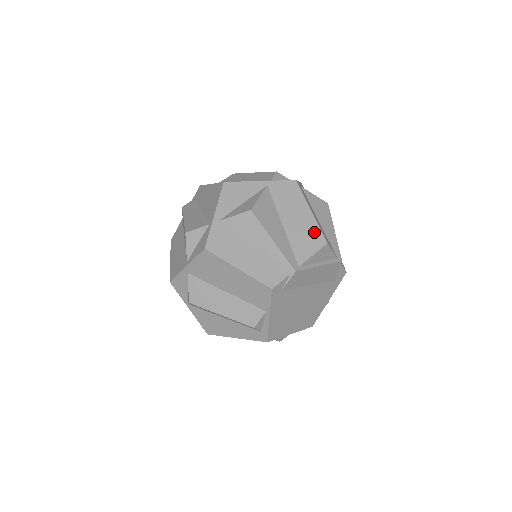
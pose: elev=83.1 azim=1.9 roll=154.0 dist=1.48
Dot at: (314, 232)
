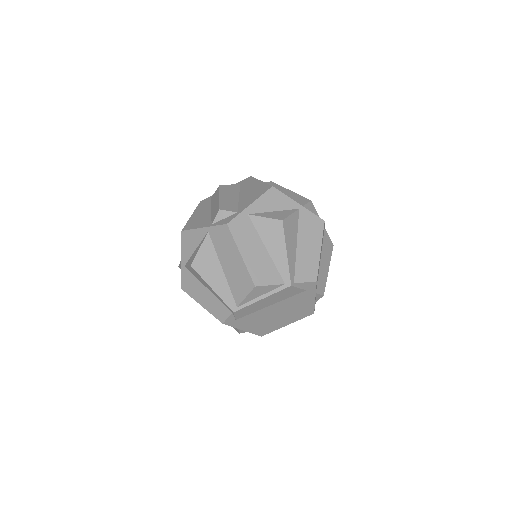
Dot at: (244, 276)
